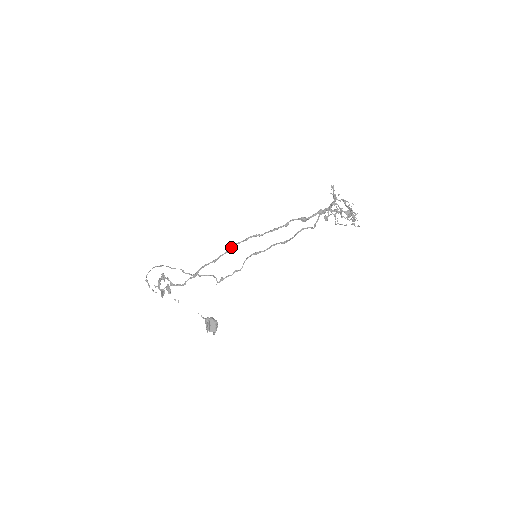
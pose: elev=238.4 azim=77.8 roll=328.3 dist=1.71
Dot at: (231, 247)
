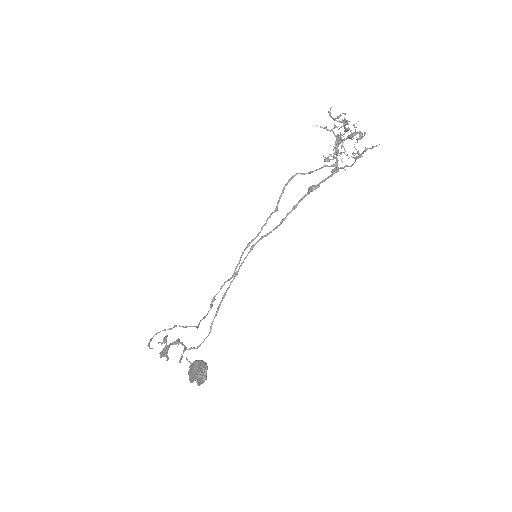
Dot at: (239, 268)
